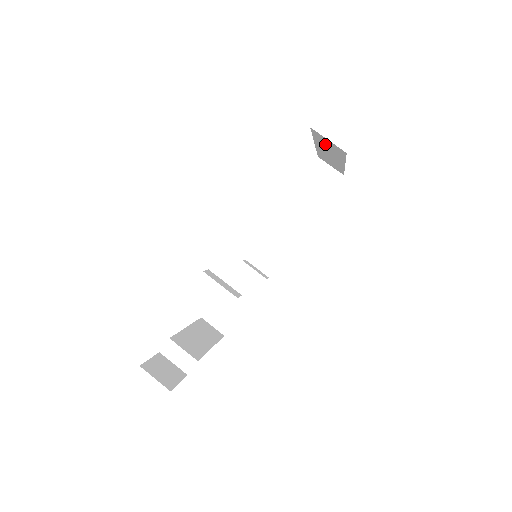
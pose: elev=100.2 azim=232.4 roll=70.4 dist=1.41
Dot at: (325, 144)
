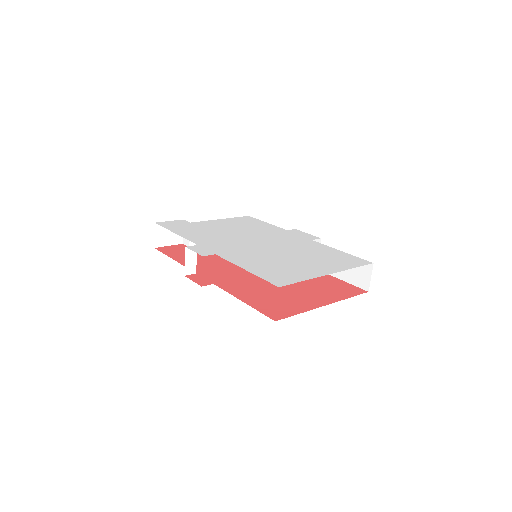
Dot at: occluded
